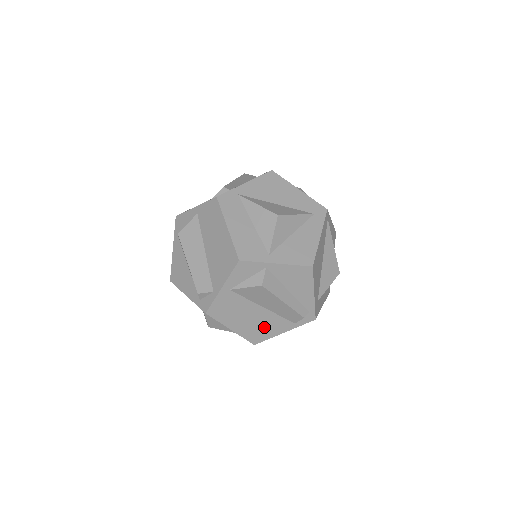
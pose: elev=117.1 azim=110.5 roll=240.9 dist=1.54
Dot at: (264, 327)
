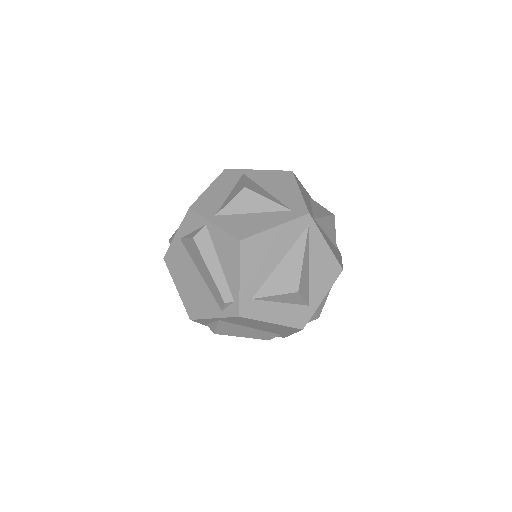
Dot at: (199, 300)
